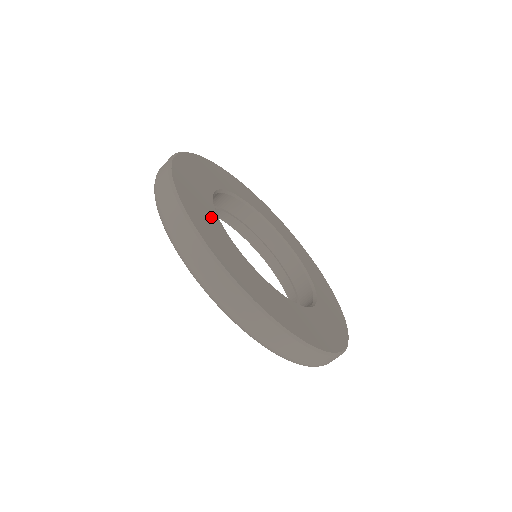
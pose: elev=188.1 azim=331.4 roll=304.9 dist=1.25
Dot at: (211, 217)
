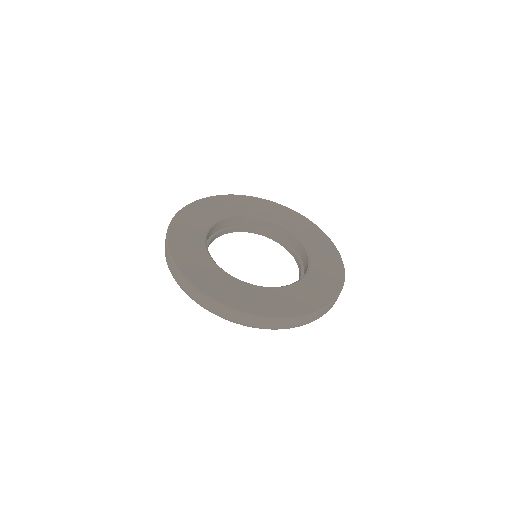
Dot at: (196, 243)
